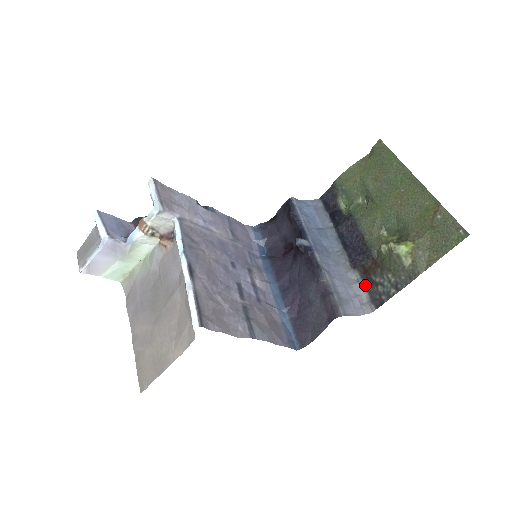
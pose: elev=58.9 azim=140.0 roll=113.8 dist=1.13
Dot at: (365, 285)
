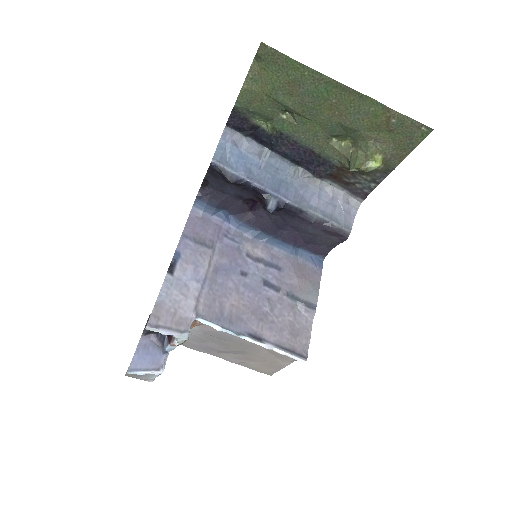
Dot at: (341, 187)
